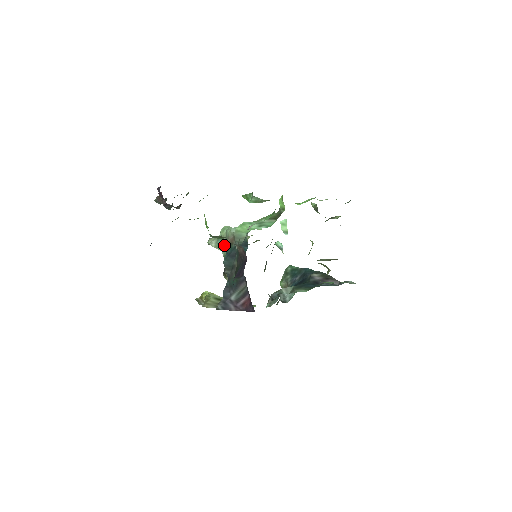
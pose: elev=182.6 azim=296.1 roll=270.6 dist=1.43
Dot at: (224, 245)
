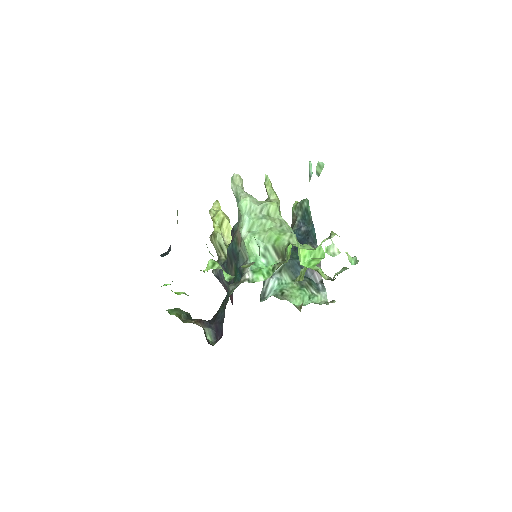
Dot at: (238, 217)
